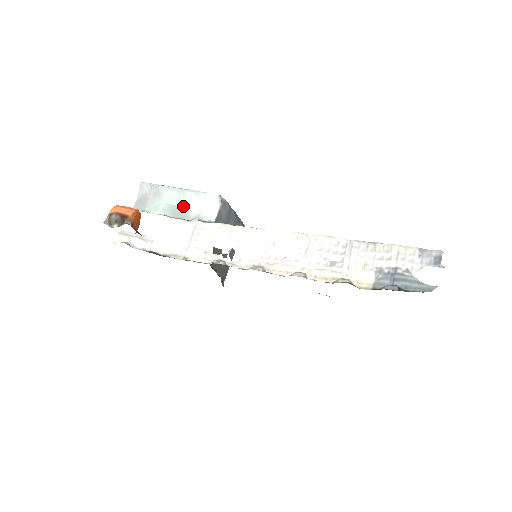
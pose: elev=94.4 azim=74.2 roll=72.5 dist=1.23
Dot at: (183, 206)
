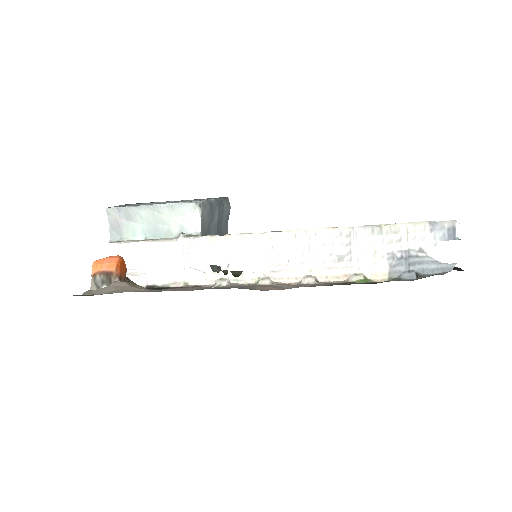
Dot at: (161, 223)
